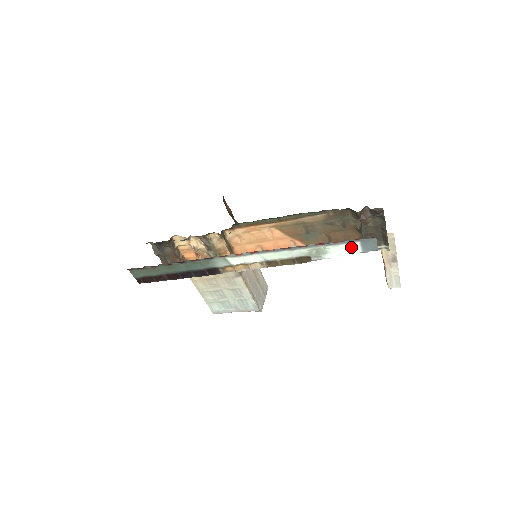
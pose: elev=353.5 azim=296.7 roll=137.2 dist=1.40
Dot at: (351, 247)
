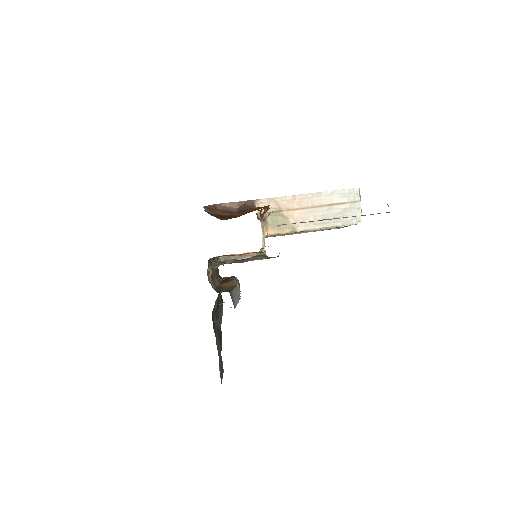
Dot at: occluded
